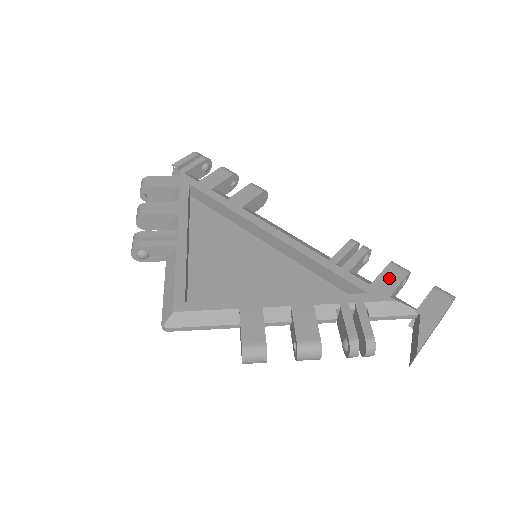
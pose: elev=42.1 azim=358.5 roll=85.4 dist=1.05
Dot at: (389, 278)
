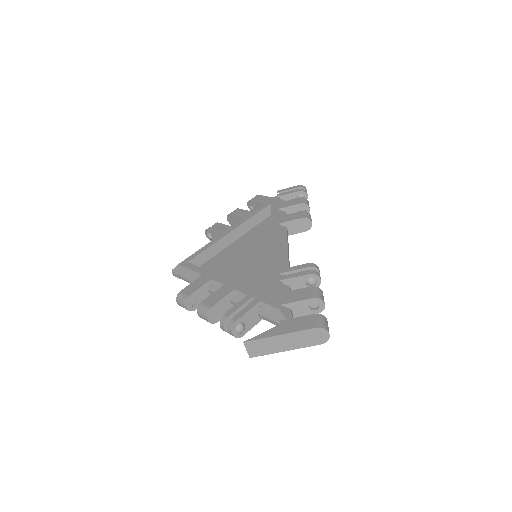
Dot at: (296, 295)
